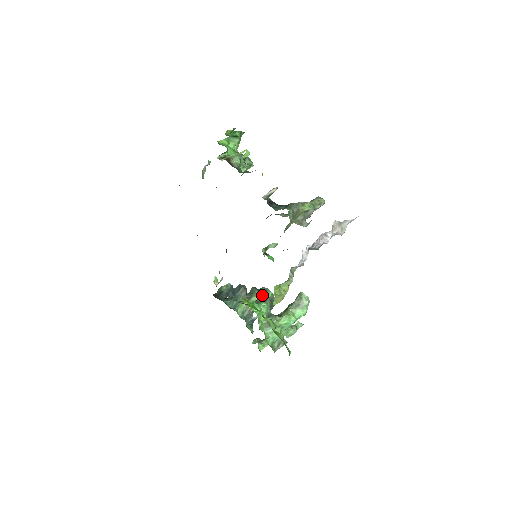
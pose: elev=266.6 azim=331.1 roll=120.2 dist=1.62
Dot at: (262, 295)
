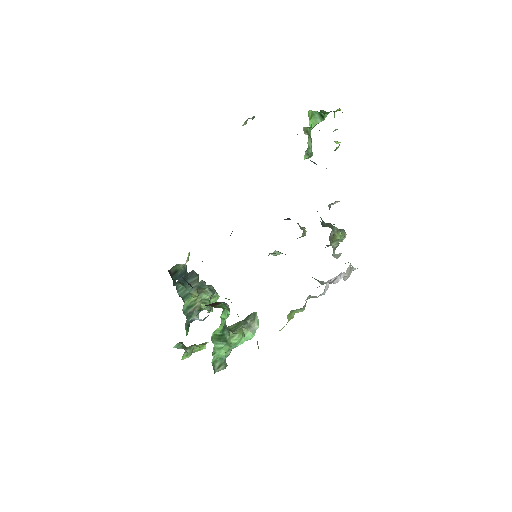
Dot at: (211, 295)
